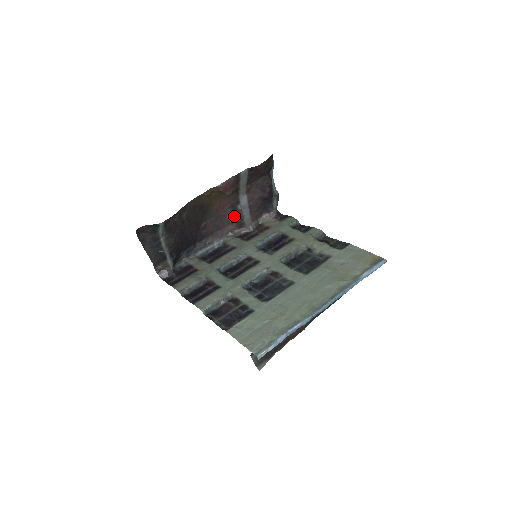
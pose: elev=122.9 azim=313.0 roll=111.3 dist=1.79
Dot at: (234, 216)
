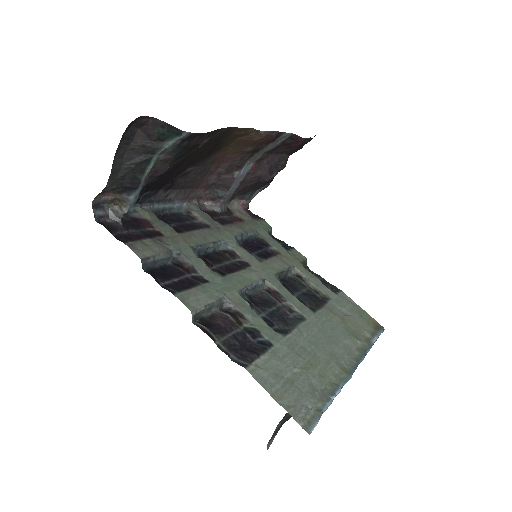
Dot at: (218, 181)
